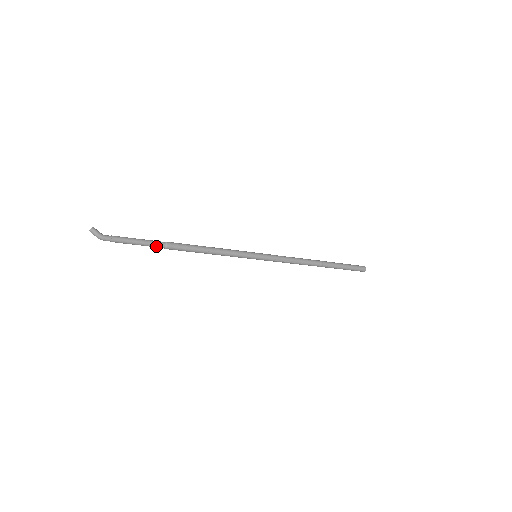
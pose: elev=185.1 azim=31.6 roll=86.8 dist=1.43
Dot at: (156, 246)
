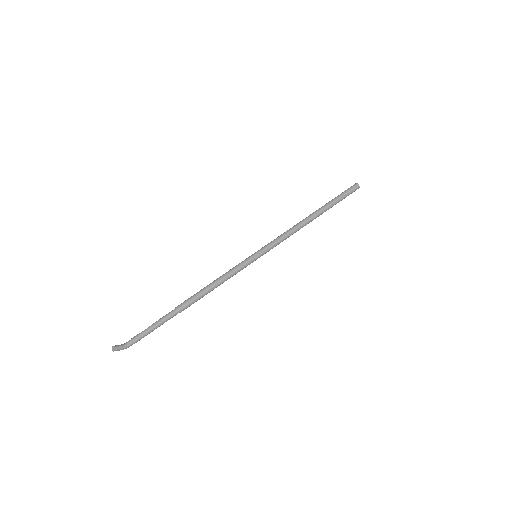
Dot at: occluded
